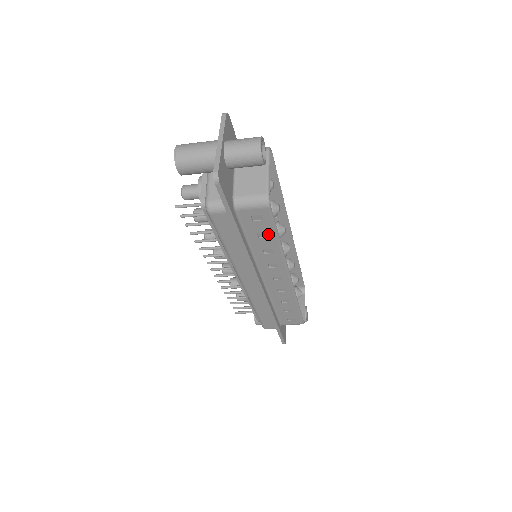
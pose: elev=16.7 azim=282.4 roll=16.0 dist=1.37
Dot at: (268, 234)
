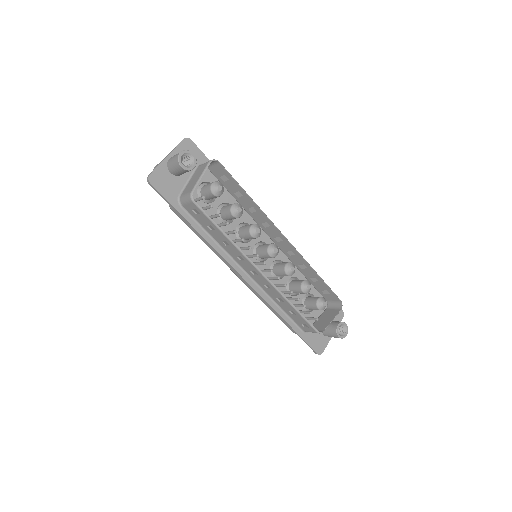
Dot at: (212, 227)
